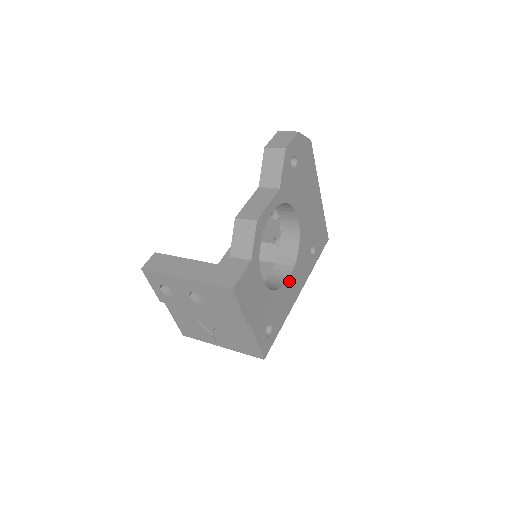
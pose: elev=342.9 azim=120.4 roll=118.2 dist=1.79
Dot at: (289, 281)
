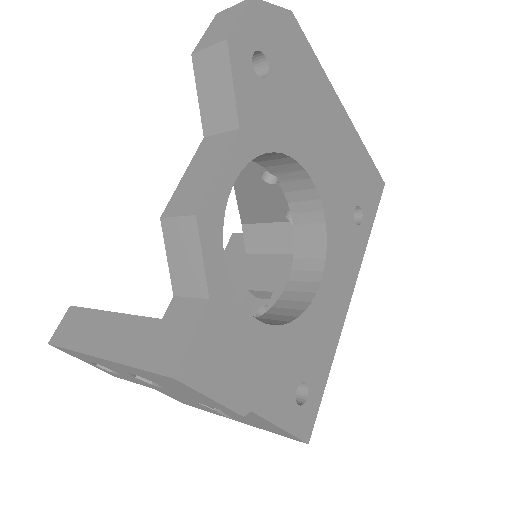
Dot at: (322, 289)
